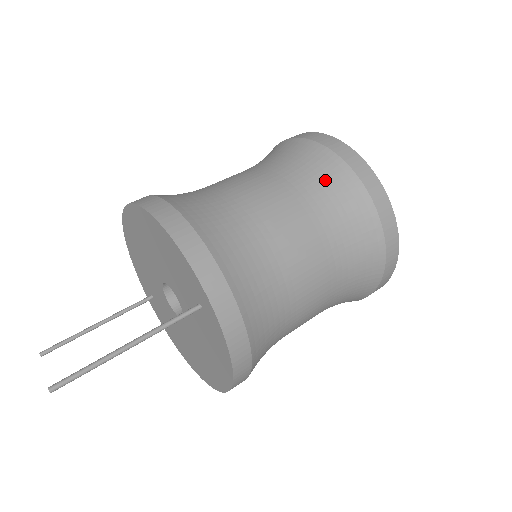
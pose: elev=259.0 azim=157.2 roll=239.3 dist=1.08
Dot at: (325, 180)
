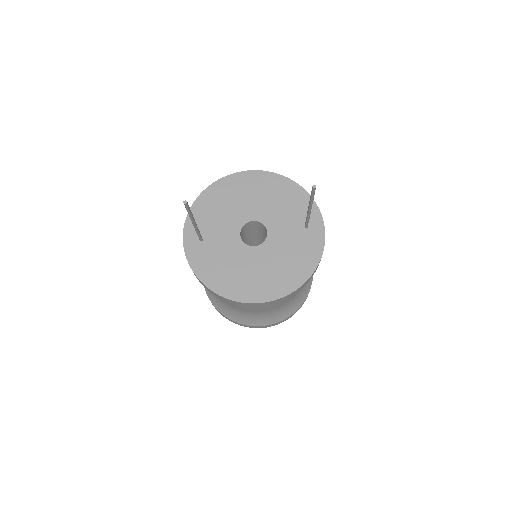
Dot at: occluded
